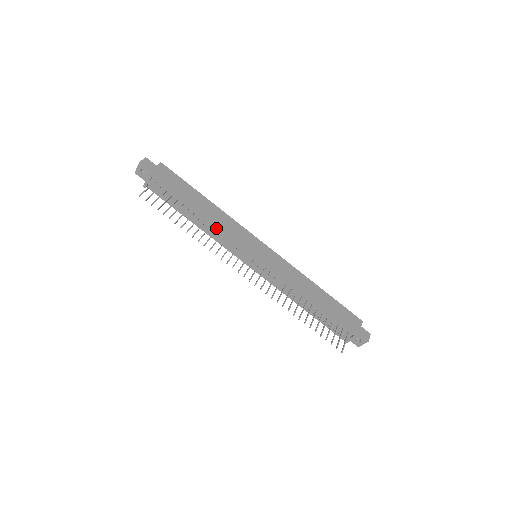
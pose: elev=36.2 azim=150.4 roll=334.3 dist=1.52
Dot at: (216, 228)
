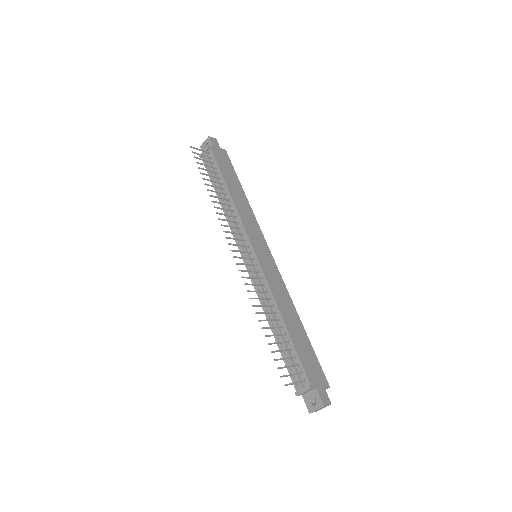
Dot at: (235, 209)
